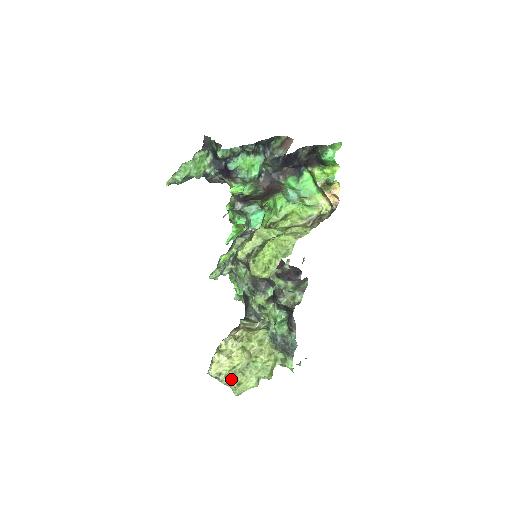
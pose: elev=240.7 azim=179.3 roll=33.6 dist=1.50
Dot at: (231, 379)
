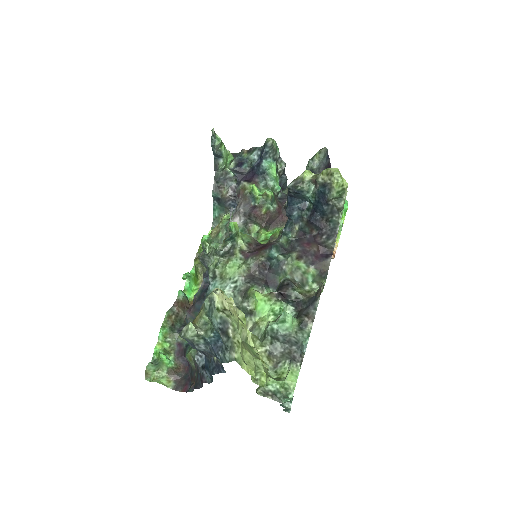
Dot at: (237, 325)
